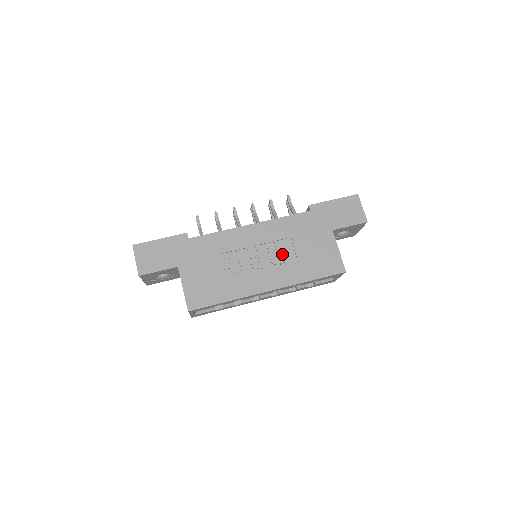
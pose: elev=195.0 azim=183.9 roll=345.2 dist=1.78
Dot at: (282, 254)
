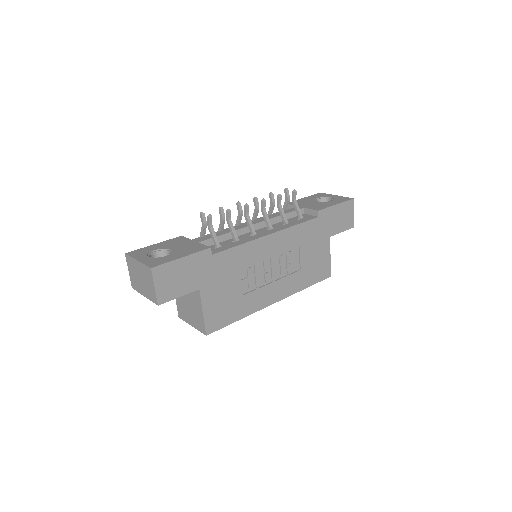
Dot at: (290, 264)
